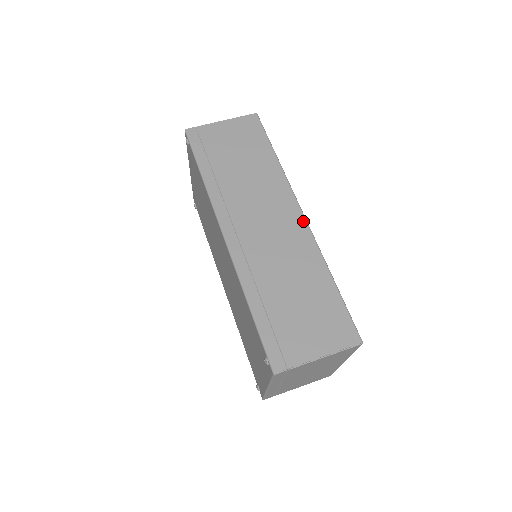
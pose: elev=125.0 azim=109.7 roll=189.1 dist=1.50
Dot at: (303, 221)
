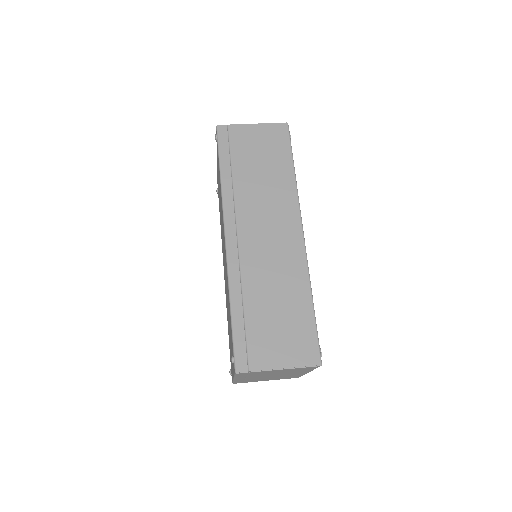
Dot at: (301, 239)
